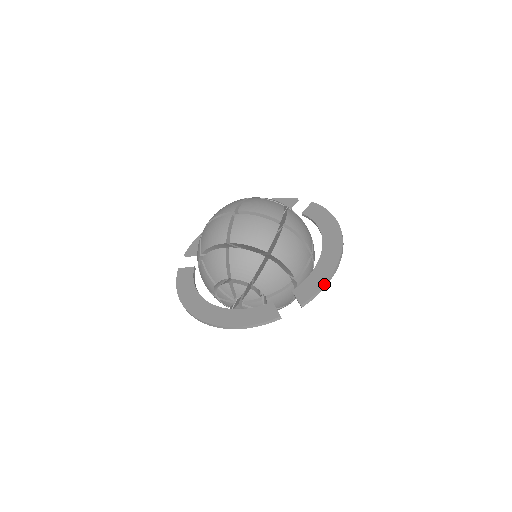
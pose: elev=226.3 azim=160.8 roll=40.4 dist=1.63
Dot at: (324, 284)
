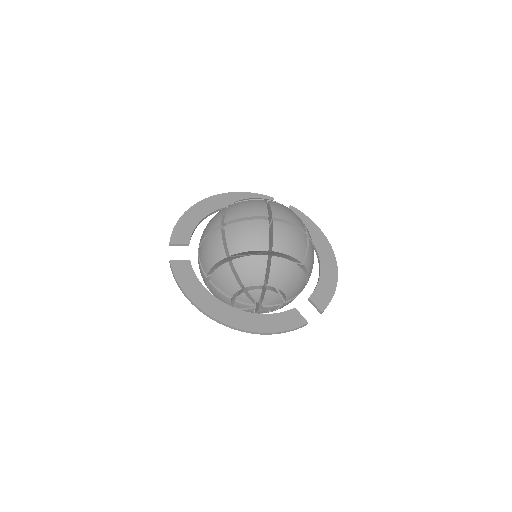
Dot at: (334, 293)
